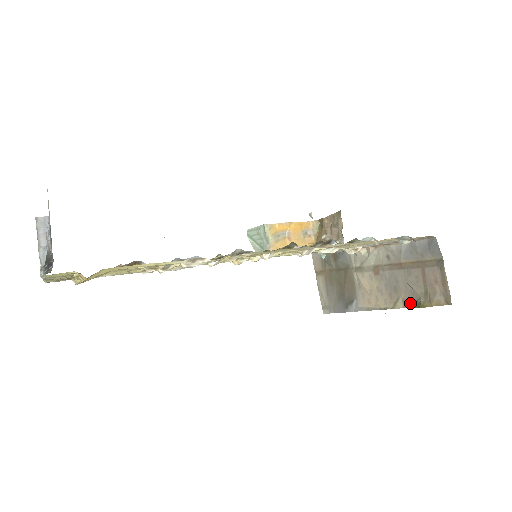
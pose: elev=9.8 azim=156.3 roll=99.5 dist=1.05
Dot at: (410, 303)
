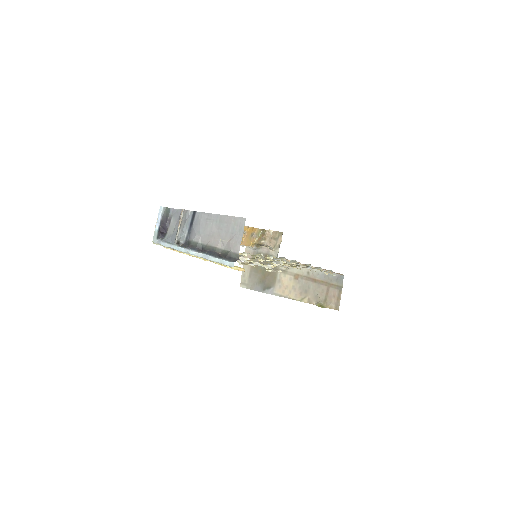
Dot at: (313, 302)
